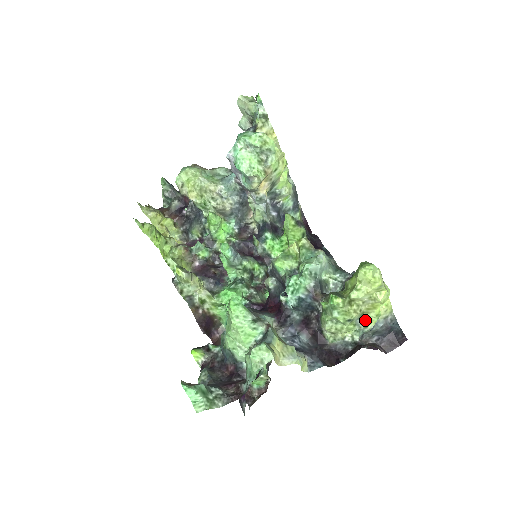
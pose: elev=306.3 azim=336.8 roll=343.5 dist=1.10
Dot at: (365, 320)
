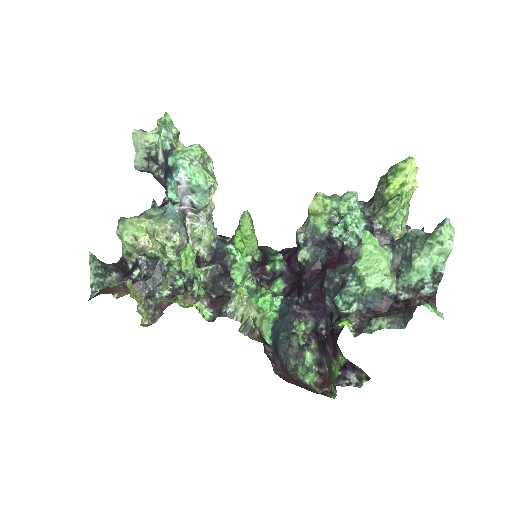
Dot at: occluded
